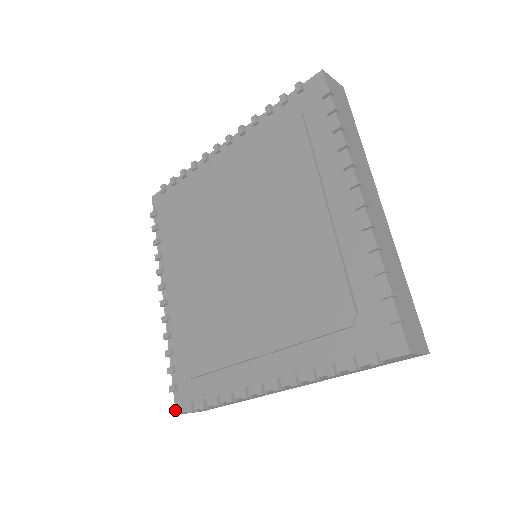
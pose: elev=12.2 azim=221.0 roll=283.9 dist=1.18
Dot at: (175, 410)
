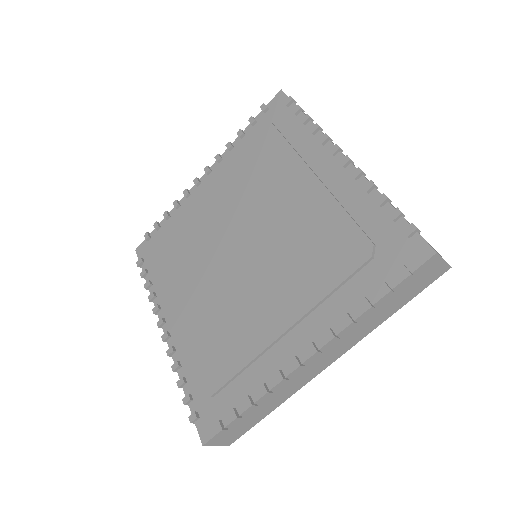
Dot at: occluded
